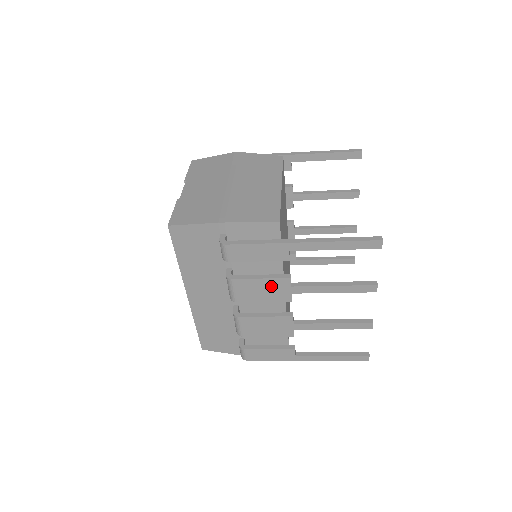
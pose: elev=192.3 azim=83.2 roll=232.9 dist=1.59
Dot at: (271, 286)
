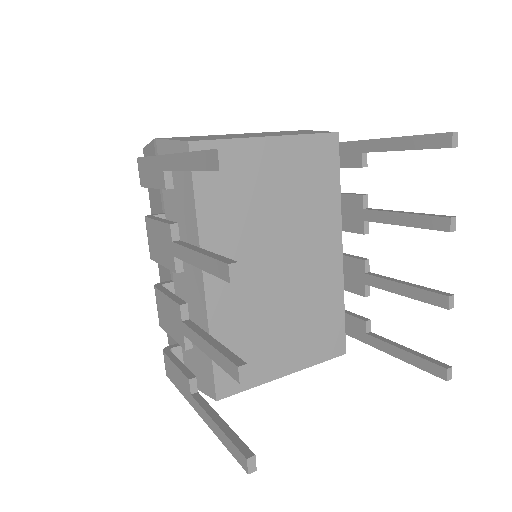
Dot at: (163, 236)
